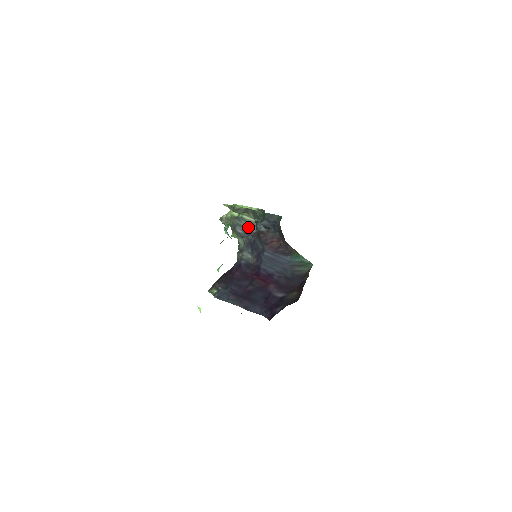
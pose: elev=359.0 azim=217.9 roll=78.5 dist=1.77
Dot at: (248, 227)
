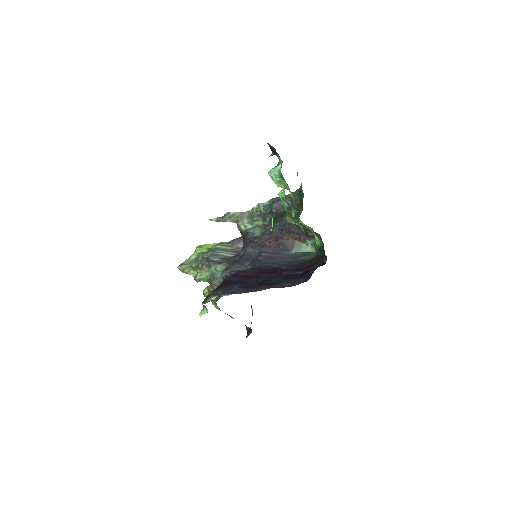
Dot at: (225, 254)
